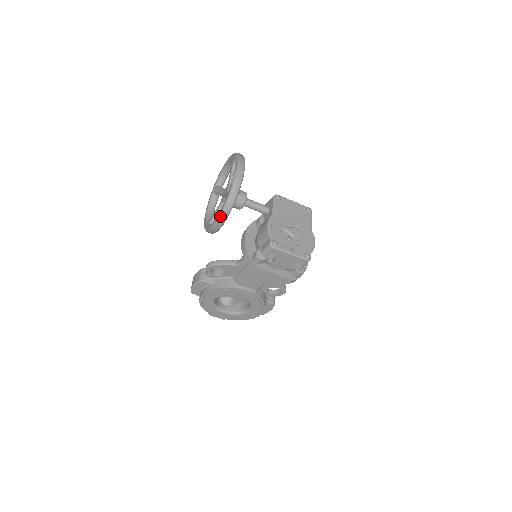
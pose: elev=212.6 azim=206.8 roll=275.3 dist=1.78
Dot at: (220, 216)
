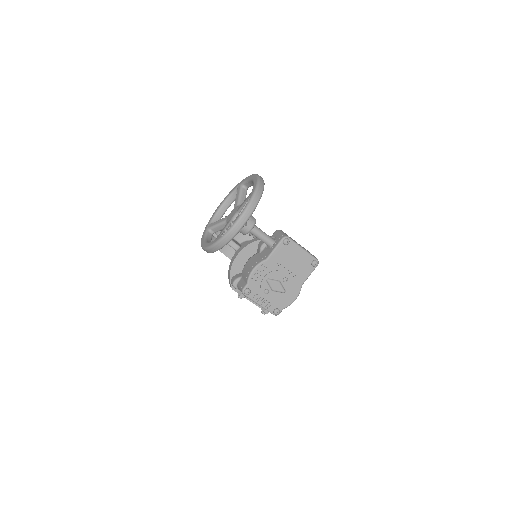
Dot at: (204, 249)
